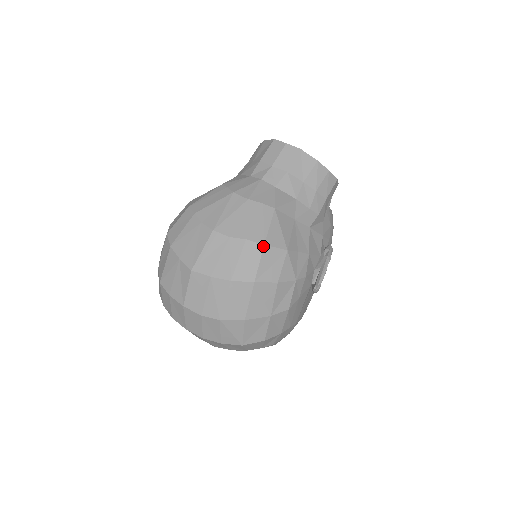
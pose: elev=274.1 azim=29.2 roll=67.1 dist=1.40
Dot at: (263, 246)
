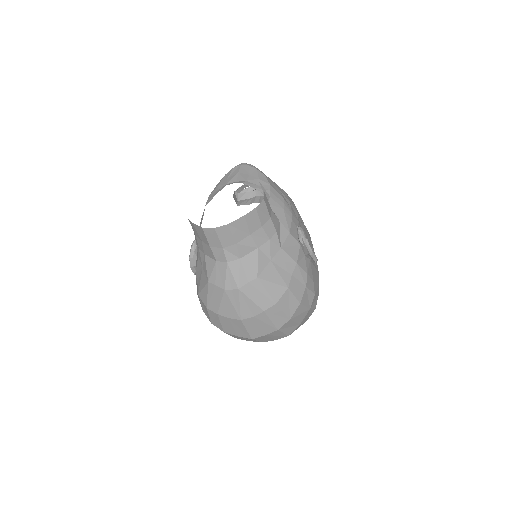
Dot at: (276, 305)
